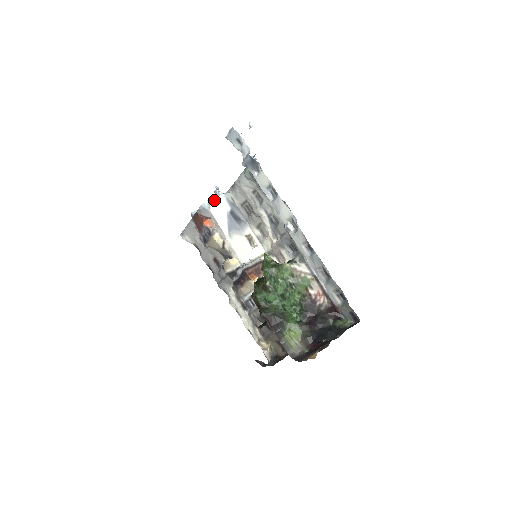
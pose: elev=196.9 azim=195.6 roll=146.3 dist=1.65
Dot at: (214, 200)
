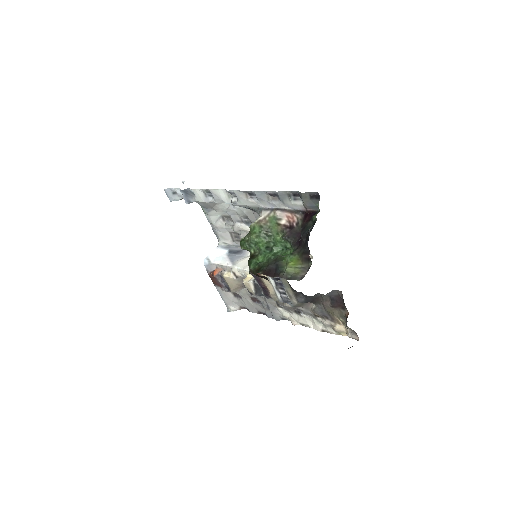
Dot at: (211, 254)
